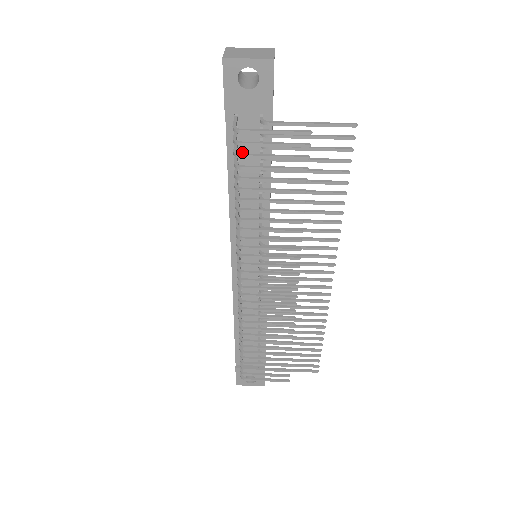
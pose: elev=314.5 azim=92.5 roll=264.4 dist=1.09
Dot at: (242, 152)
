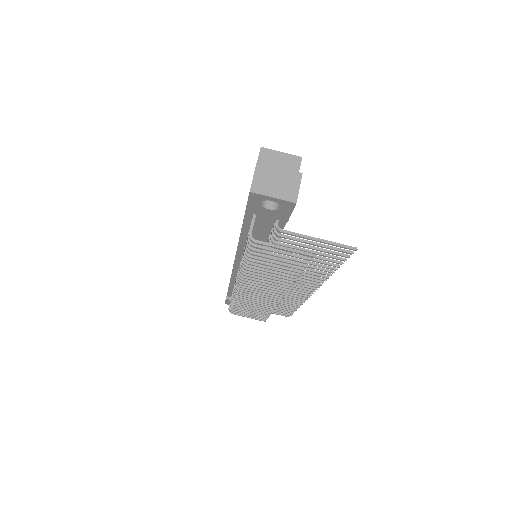
Dot at: (256, 227)
